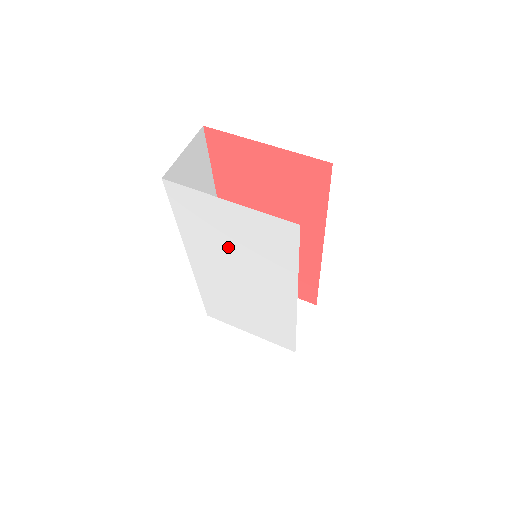
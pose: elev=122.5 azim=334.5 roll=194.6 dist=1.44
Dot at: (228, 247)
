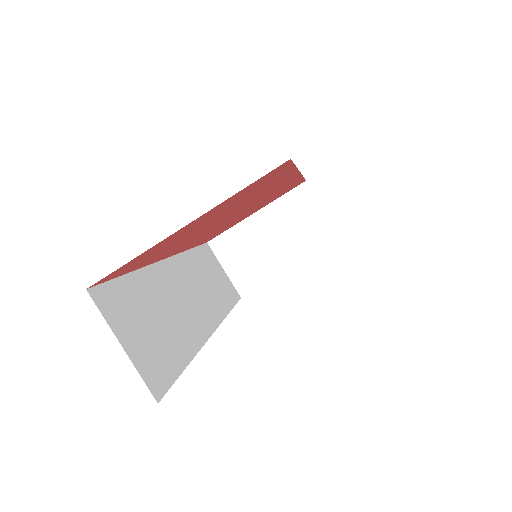
Dot at: occluded
